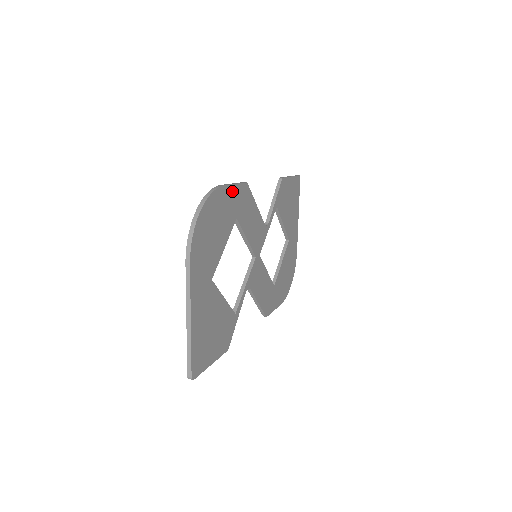
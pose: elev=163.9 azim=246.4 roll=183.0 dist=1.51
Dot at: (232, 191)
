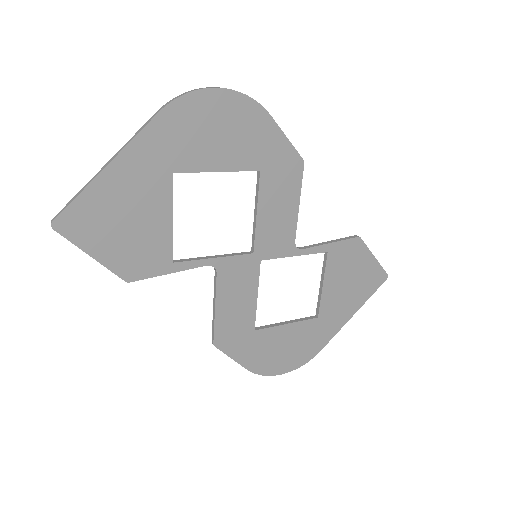
Dot at: (277, 137)
